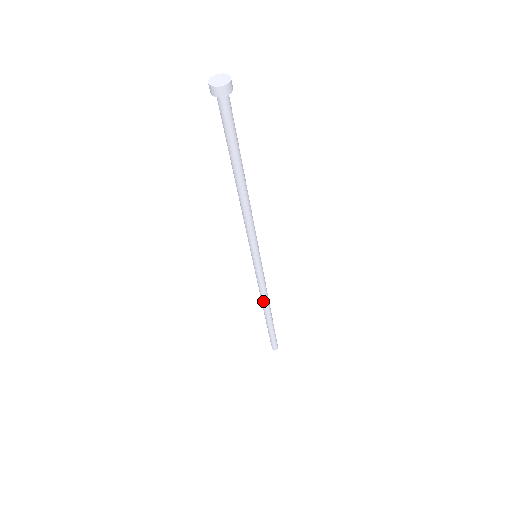
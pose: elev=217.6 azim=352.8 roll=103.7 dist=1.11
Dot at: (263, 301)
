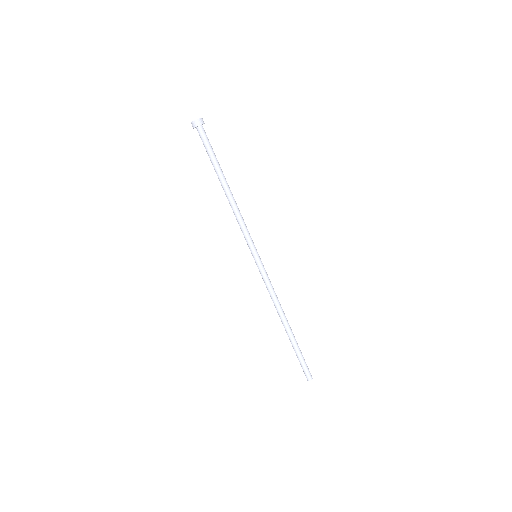
Dot at: (275, 307)
